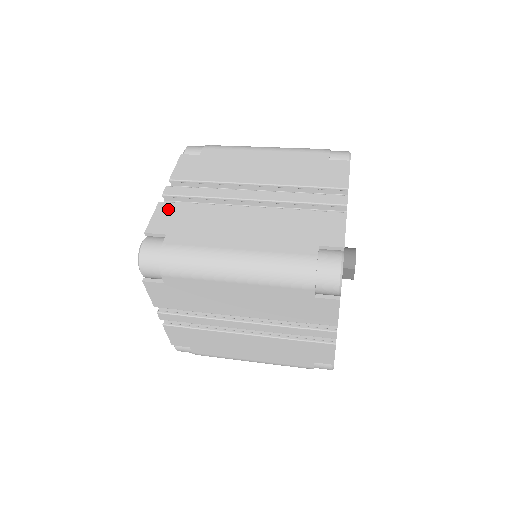
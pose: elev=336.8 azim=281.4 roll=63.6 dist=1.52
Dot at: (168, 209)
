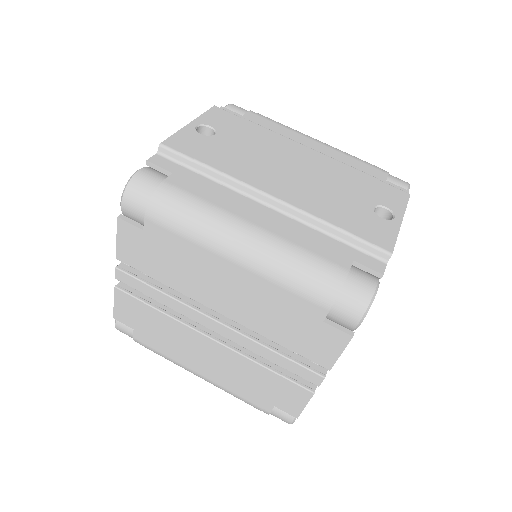
Dot at: (127, 302)
